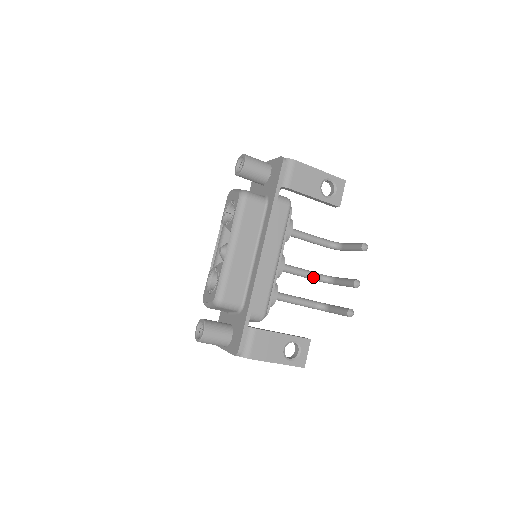
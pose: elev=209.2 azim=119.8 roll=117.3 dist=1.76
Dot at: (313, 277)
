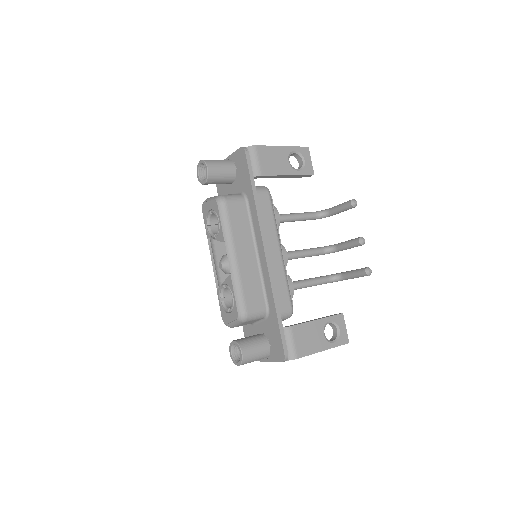
Dot at: (315, 253)
